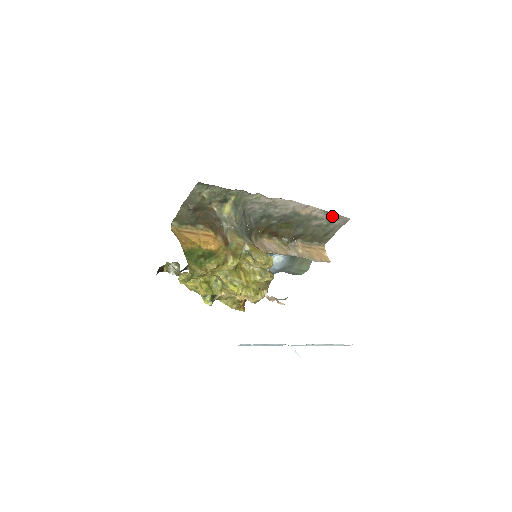
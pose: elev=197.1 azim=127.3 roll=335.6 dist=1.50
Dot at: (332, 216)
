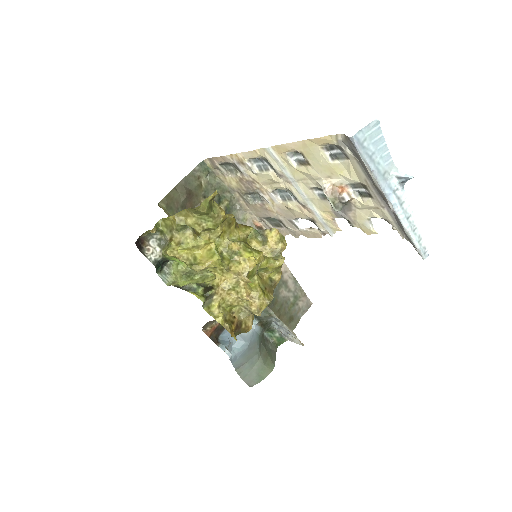
Dot at: (298, 291)
